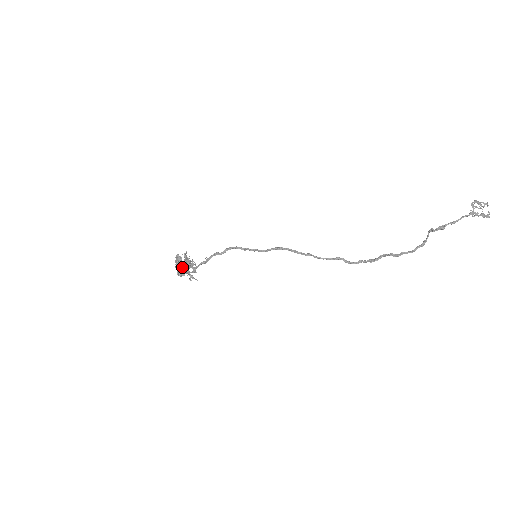
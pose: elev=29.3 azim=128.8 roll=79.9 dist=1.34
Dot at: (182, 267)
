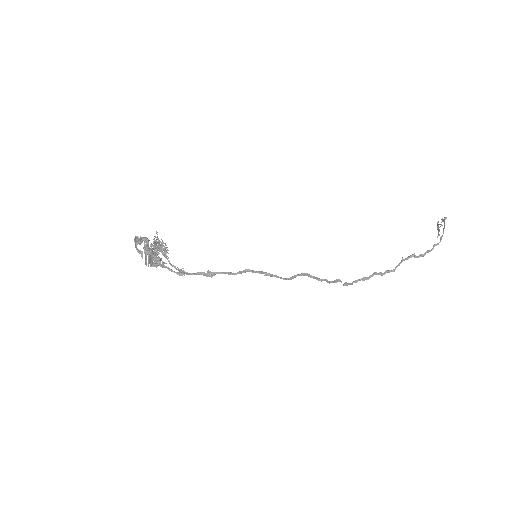
Dot at: (153, 256)
